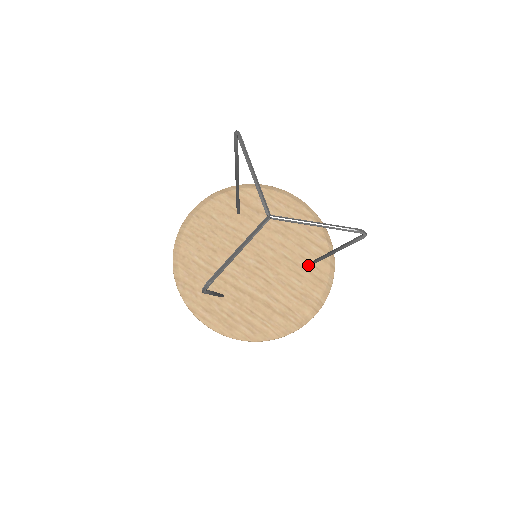
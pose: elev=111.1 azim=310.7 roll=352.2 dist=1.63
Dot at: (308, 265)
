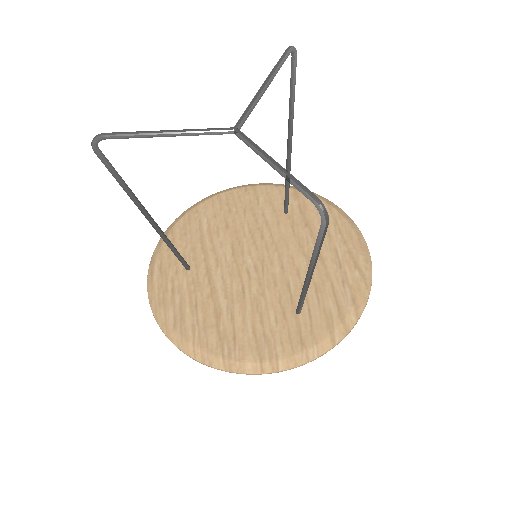
Dot at: (298, 304)
